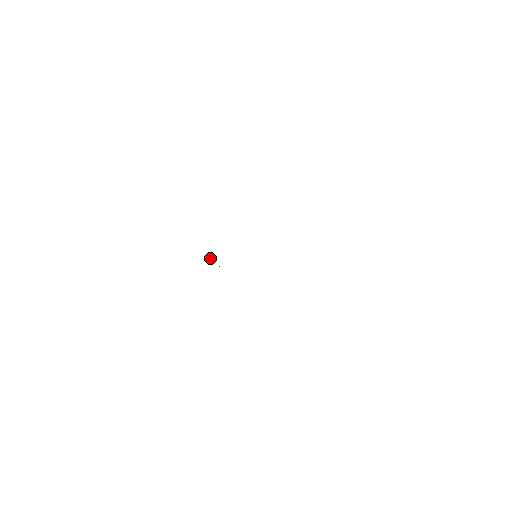
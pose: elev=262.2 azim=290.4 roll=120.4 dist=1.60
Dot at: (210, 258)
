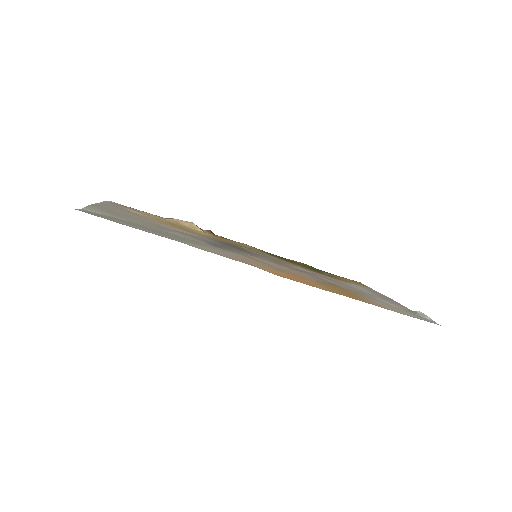
Dot at: (198, 230)
